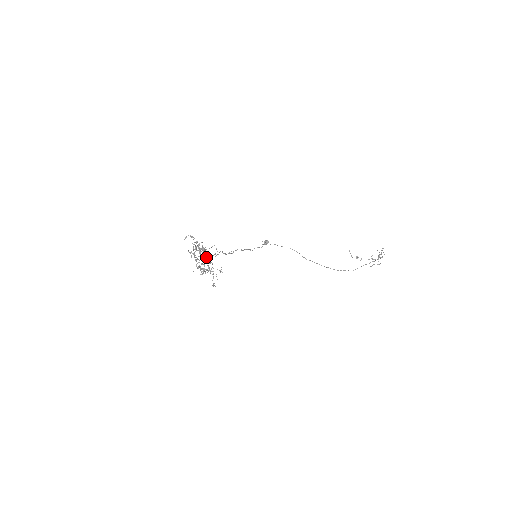
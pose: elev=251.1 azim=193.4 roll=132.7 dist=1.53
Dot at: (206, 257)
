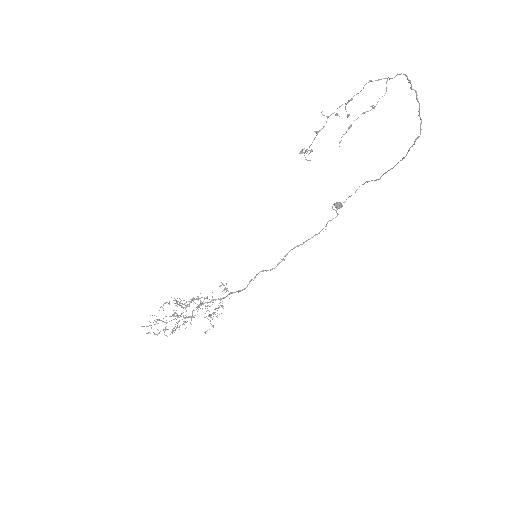
Dot at: occluded
